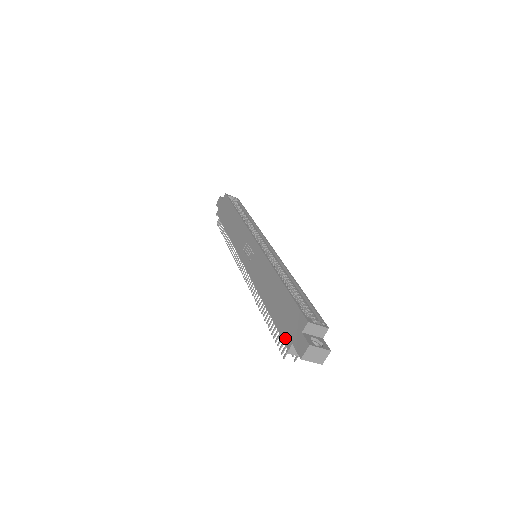
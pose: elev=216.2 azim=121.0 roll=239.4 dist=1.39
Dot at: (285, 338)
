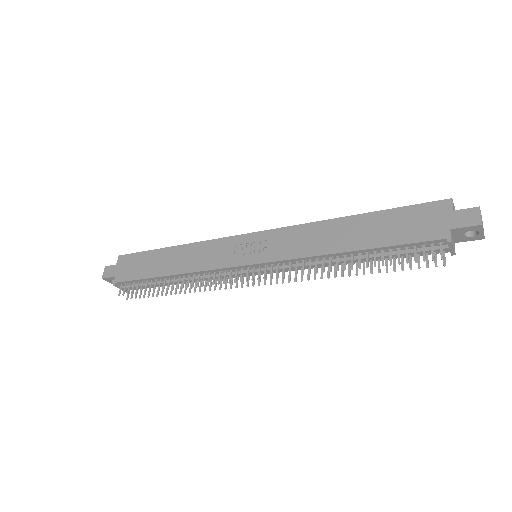
Dot at: (431, 236)
